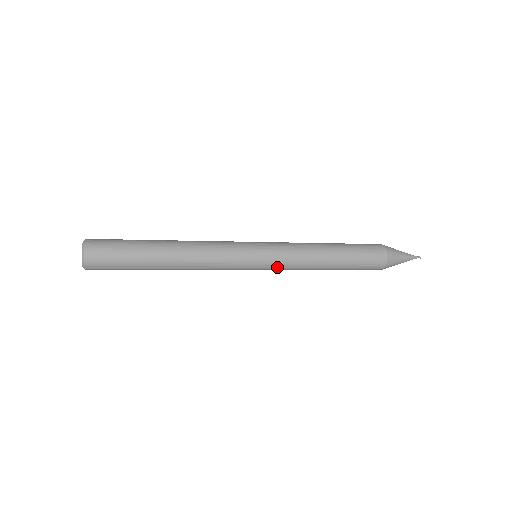
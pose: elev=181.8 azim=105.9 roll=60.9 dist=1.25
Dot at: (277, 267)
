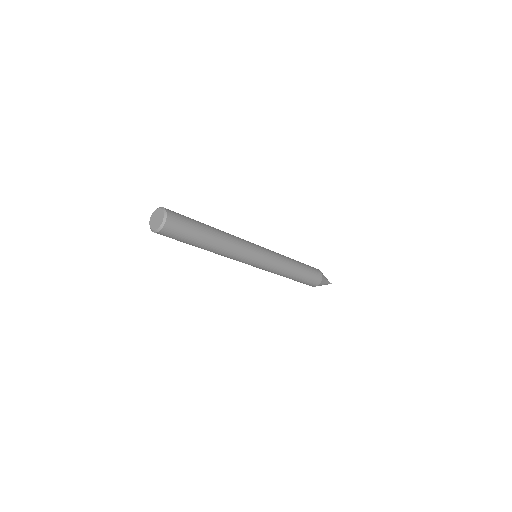
Dot at: (270, 266)
